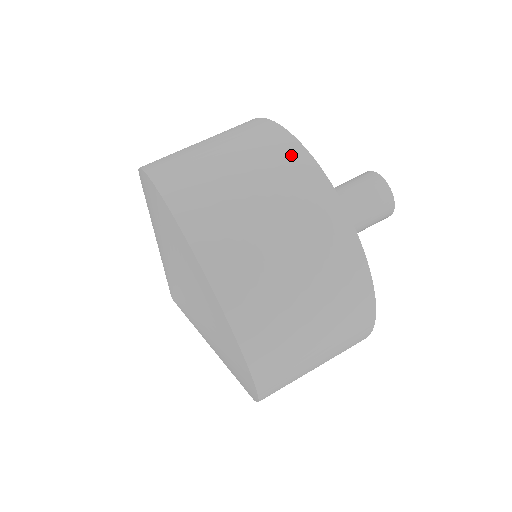
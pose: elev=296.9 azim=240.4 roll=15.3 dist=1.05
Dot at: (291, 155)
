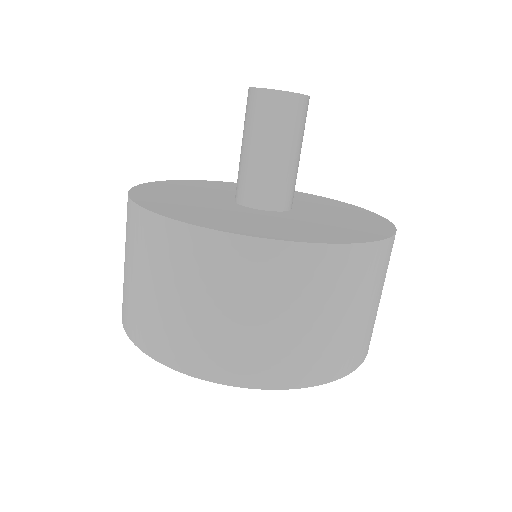
Dot at: (214, 249)
